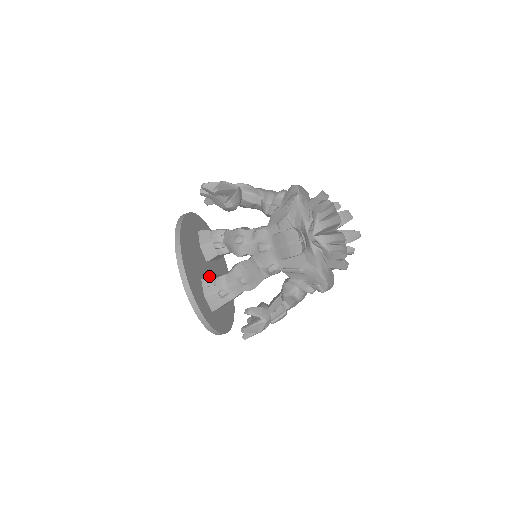
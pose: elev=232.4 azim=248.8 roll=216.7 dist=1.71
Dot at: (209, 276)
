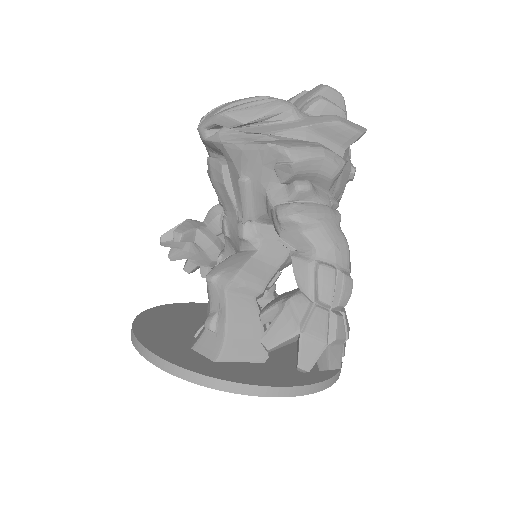
Dot at: occluded
